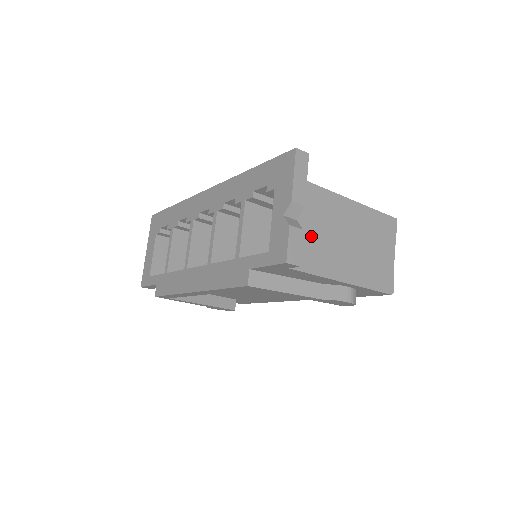
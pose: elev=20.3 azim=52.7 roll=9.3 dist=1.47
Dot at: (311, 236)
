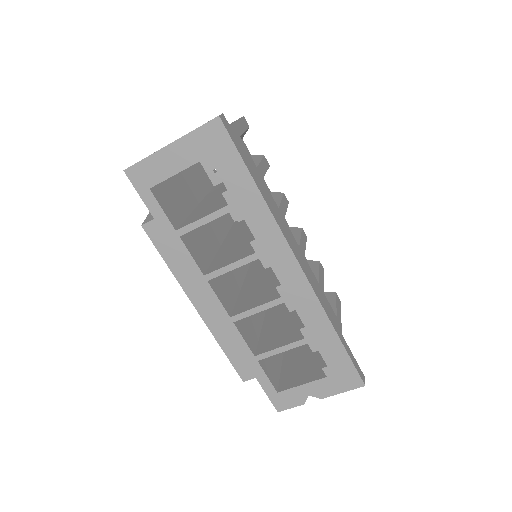
Dot at: occluded
